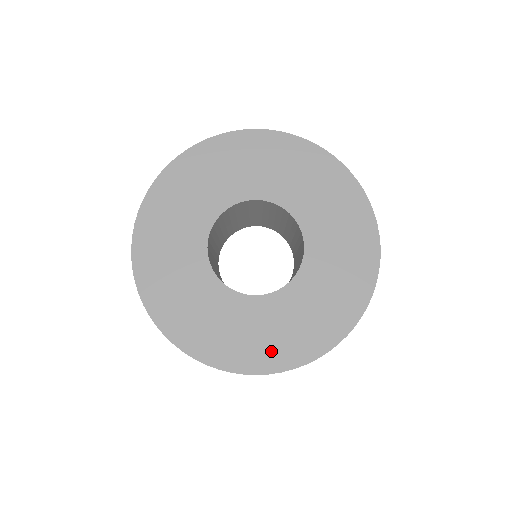
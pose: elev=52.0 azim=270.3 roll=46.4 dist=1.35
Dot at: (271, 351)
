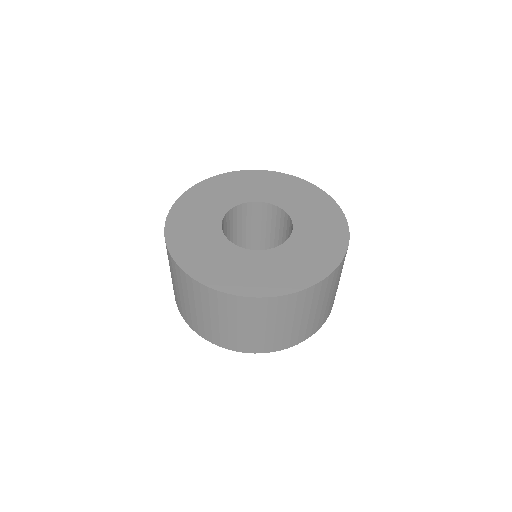
Dot at: (270, 283)
